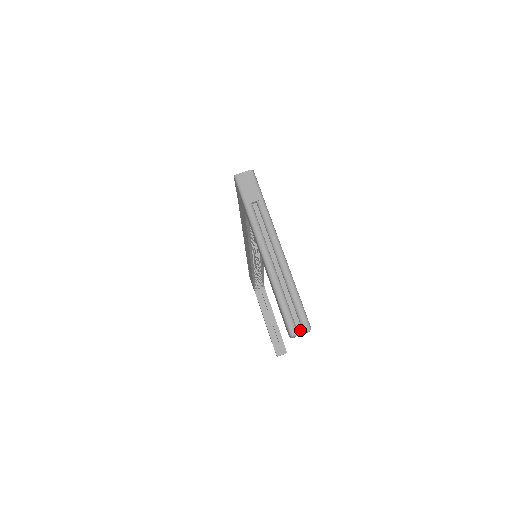
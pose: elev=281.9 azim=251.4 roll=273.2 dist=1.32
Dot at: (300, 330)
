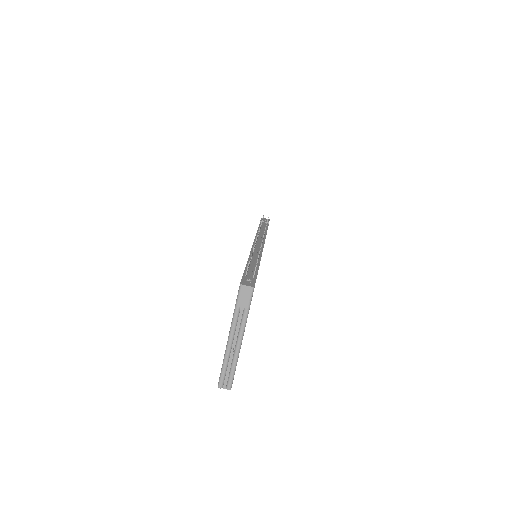
Dot at: (225, 386)
